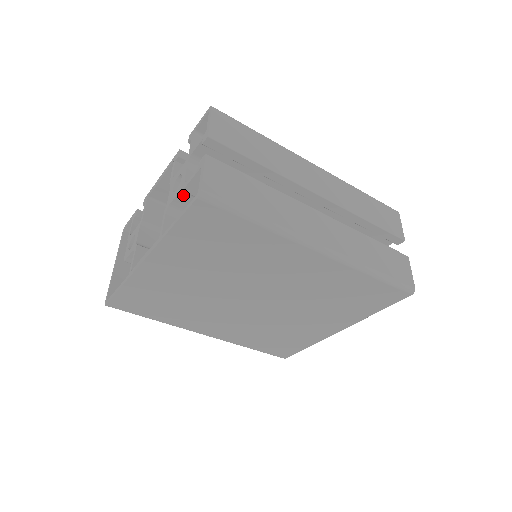
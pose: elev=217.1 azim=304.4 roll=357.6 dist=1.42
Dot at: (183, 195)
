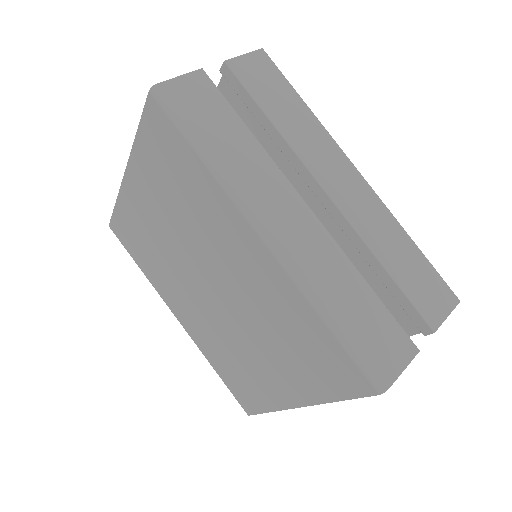
Dot at: occluded
